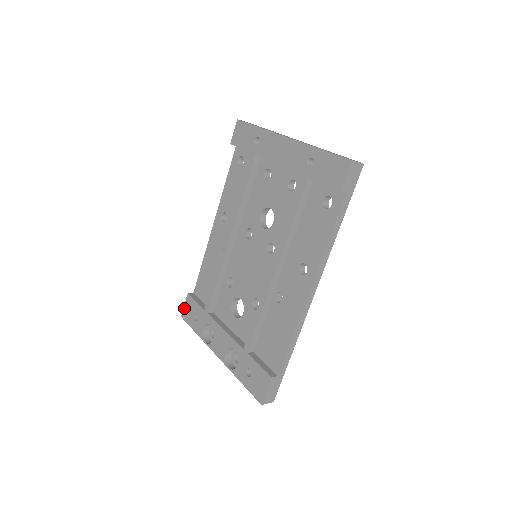
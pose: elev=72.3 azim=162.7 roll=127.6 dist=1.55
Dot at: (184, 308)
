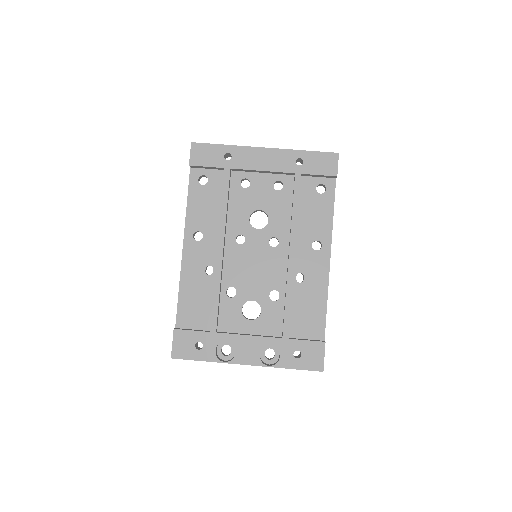
Dot at: (174, 346)
